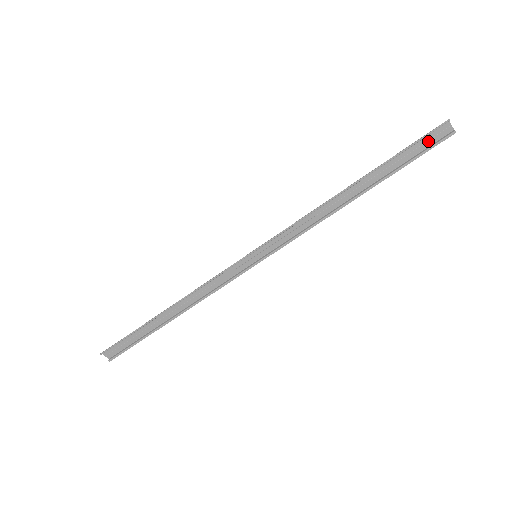
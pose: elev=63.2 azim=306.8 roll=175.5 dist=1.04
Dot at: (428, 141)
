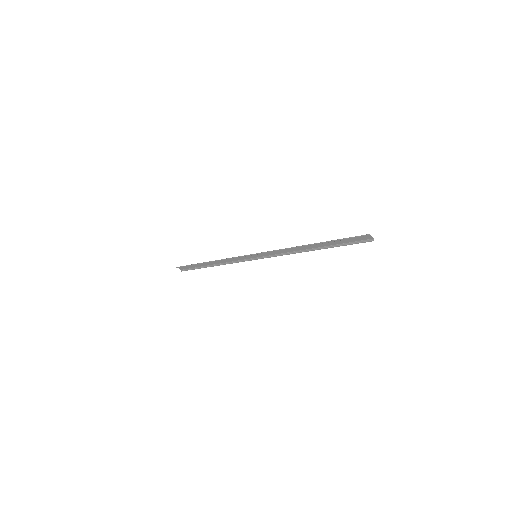
Dot at: (357, 239)
